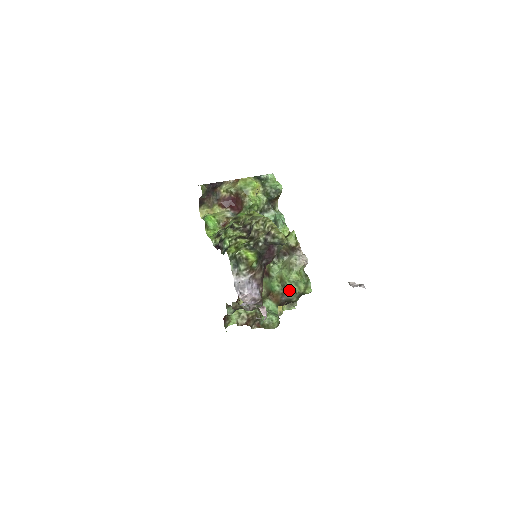
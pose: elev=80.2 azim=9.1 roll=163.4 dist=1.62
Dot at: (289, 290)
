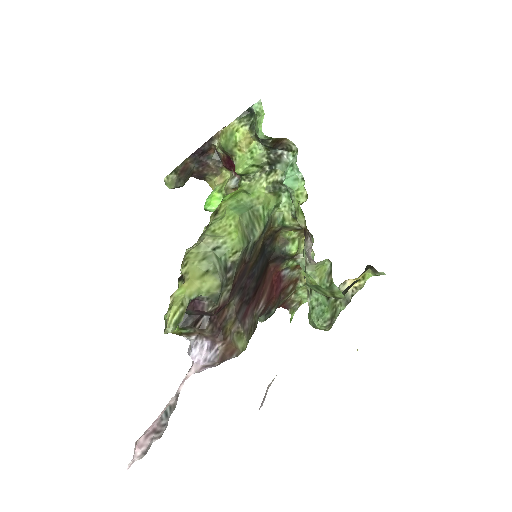
Dot at: occluded
